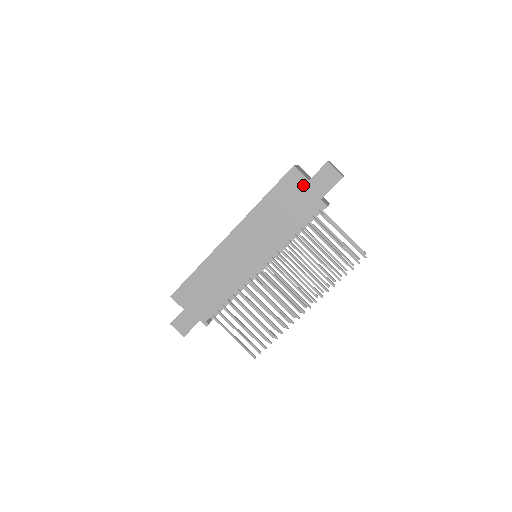
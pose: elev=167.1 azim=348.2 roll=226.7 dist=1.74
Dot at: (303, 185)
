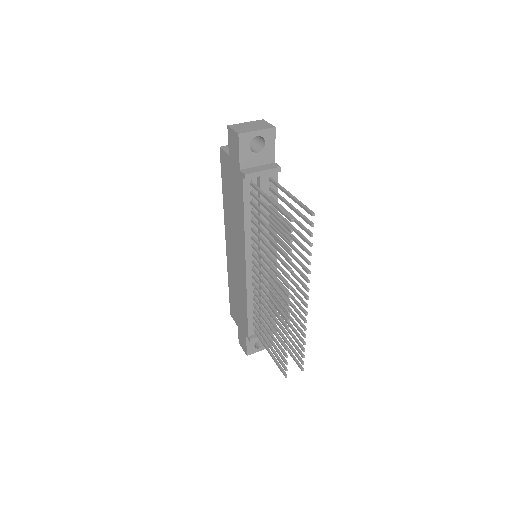
Dot at: (229, 163)
